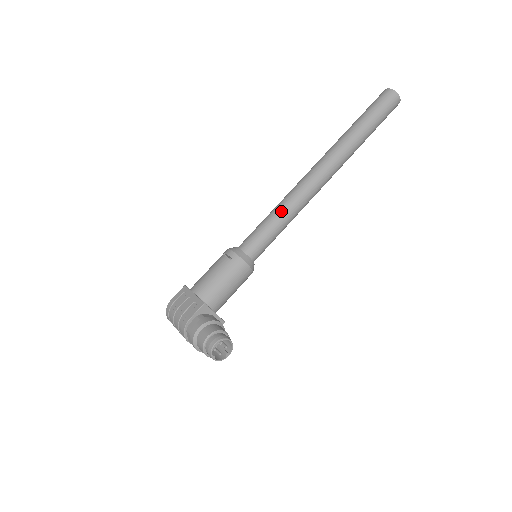
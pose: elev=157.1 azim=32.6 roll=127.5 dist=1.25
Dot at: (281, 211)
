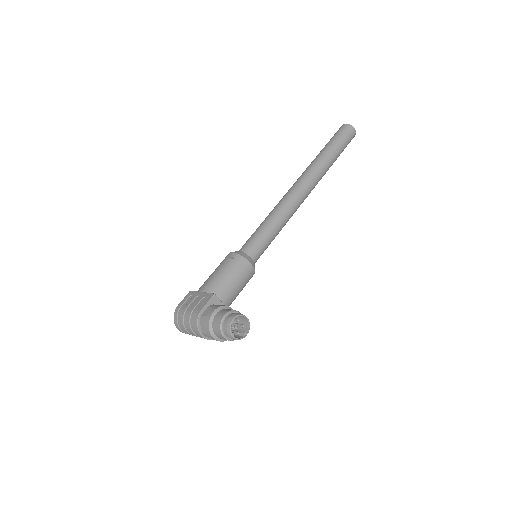
Dot at: (273, 217)
